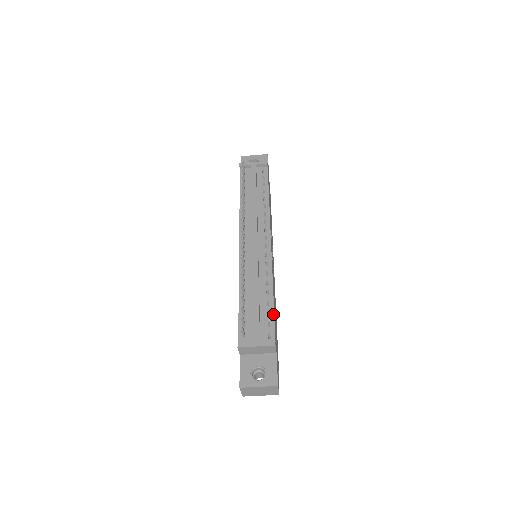
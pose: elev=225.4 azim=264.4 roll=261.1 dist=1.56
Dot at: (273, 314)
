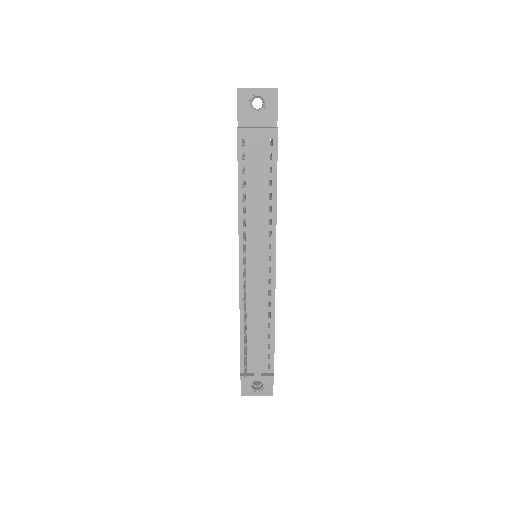
Dot at: (273, 348)
